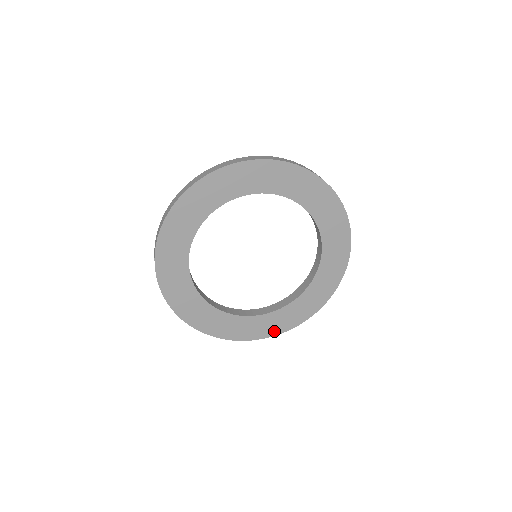
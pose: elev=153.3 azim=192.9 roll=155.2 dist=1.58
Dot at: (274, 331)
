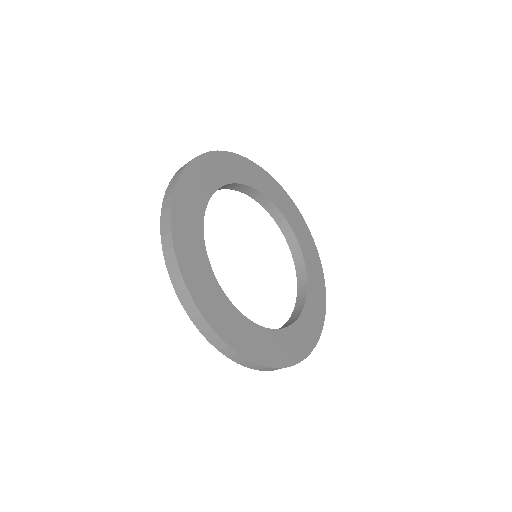
Dot at: (304, 350)
